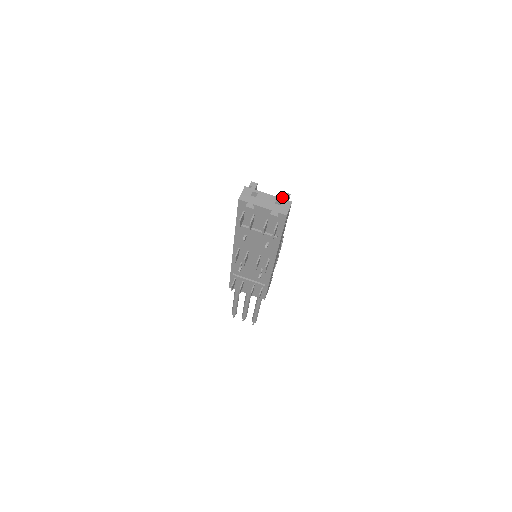
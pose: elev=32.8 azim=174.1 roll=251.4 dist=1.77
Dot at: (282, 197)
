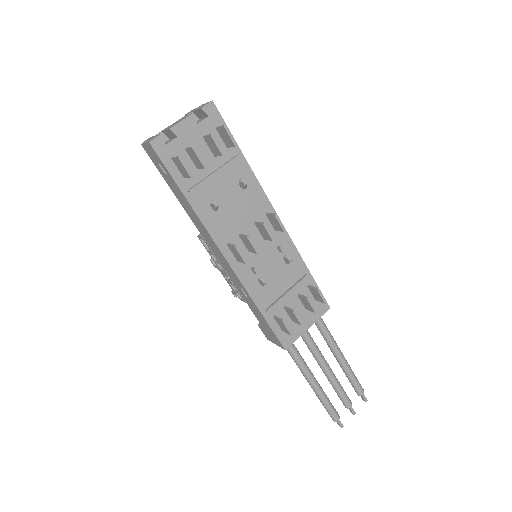
Dot at: (188, 113)
